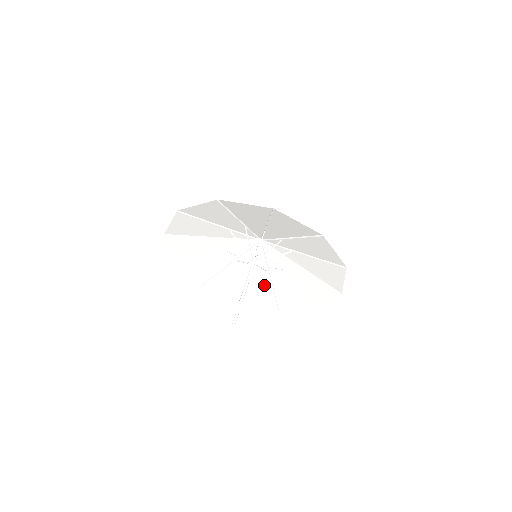
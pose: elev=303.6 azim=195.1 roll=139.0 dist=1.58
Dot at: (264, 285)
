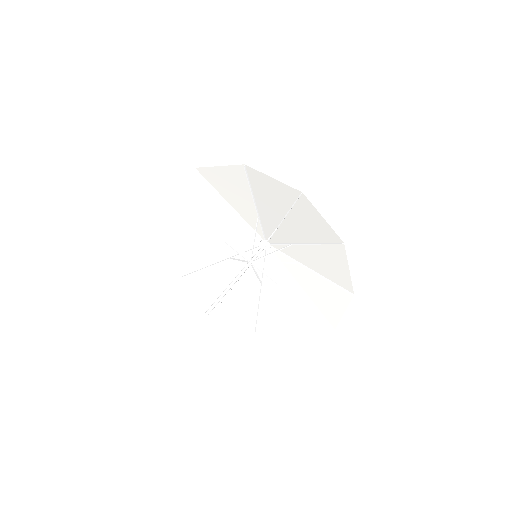
Dot at: (225, 280)
